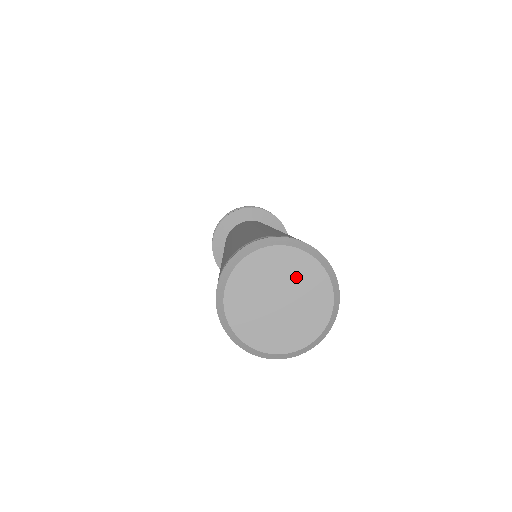
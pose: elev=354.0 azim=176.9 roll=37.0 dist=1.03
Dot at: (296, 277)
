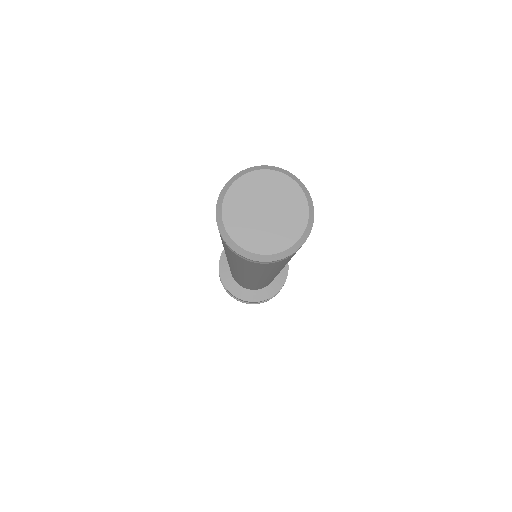
Dot at: (271, 190)
